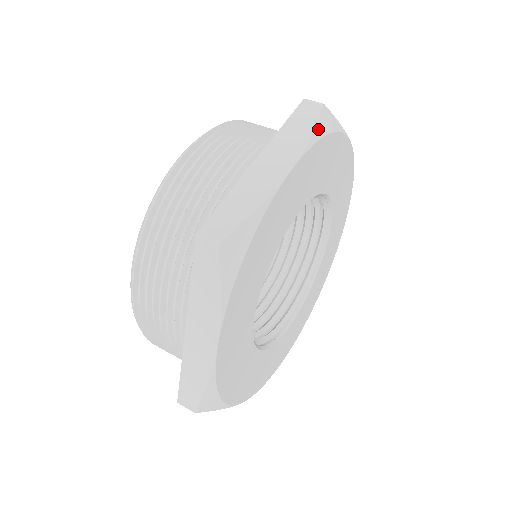
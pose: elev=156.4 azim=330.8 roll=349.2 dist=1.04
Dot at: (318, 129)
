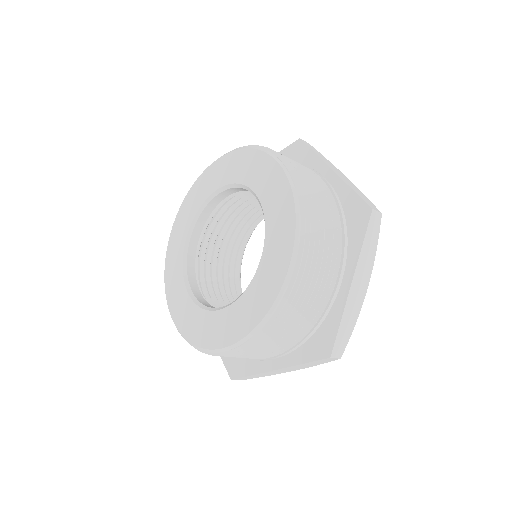
Dot at: (377, 239)
